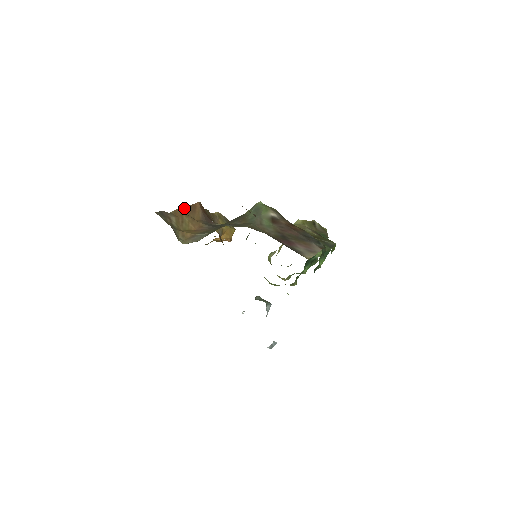
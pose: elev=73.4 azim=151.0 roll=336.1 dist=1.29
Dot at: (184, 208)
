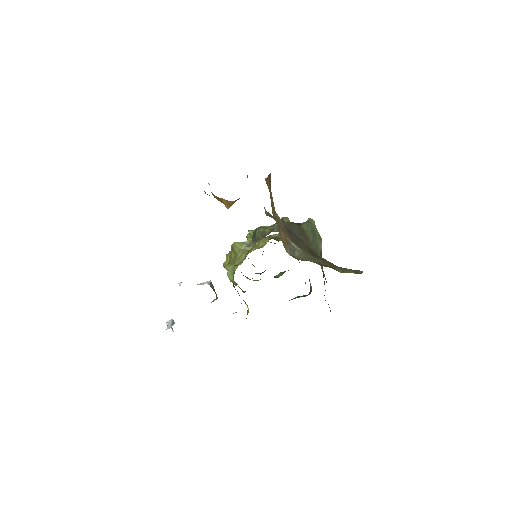
Dot at: occluded
